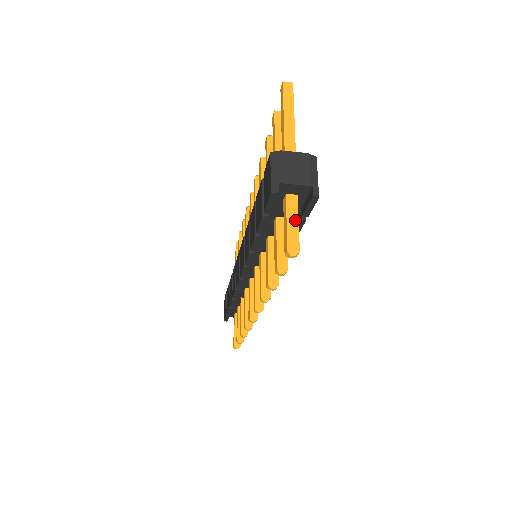
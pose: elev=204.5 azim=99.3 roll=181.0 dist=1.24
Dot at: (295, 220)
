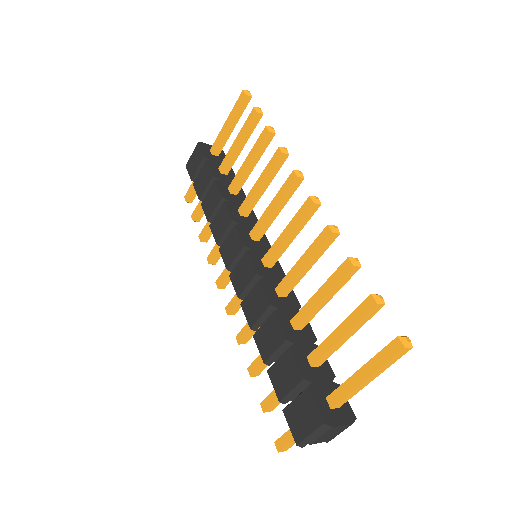
Dot at: occluded
